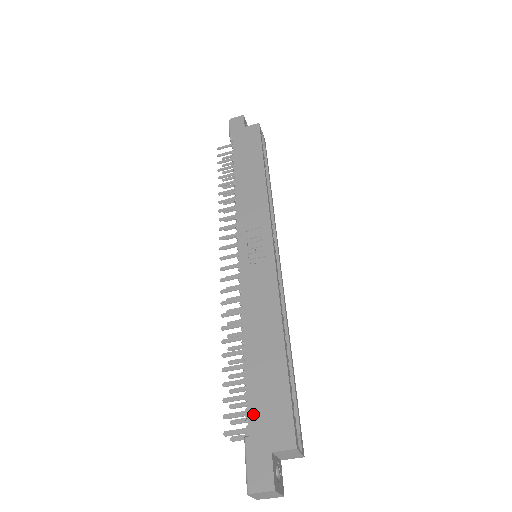
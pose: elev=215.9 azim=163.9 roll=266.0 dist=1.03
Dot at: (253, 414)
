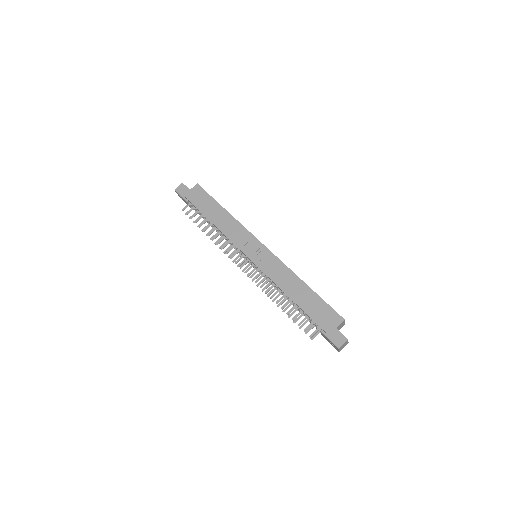
Dot at: (317, 320)
